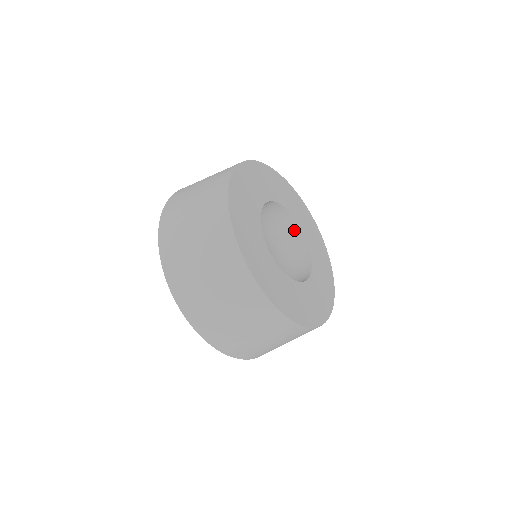
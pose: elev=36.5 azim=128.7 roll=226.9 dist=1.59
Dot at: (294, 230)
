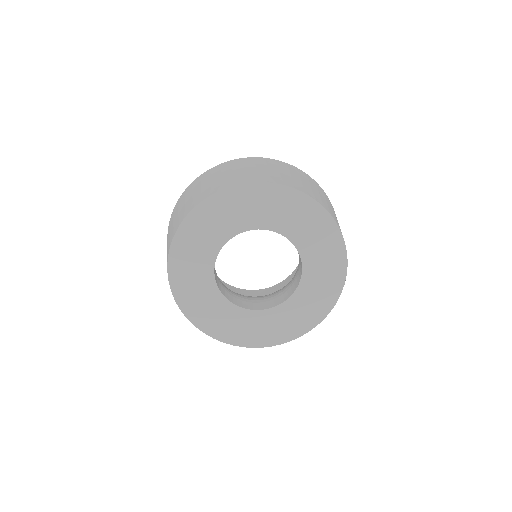
Dot at: occluded
